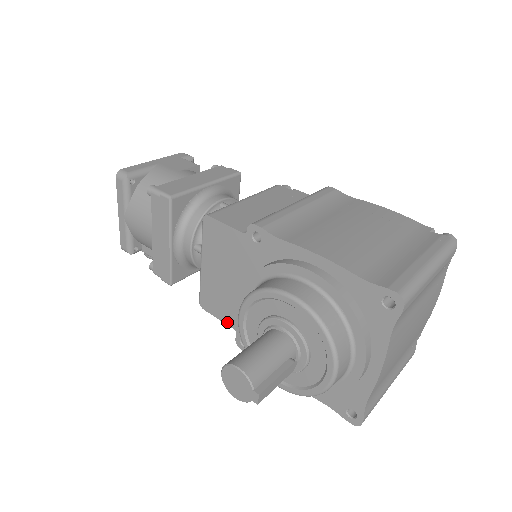
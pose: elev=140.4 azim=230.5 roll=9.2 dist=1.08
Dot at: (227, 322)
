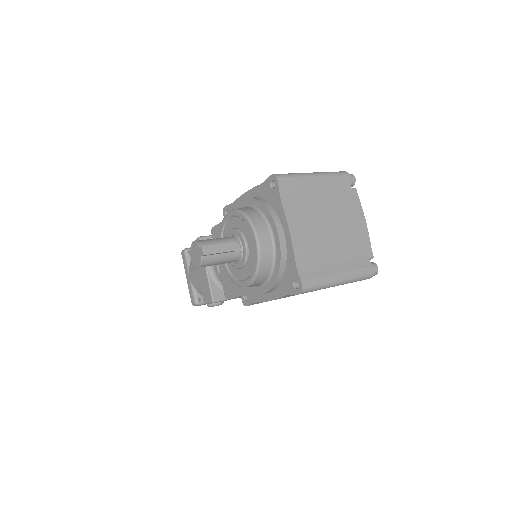
Dot at: (237, 294)
